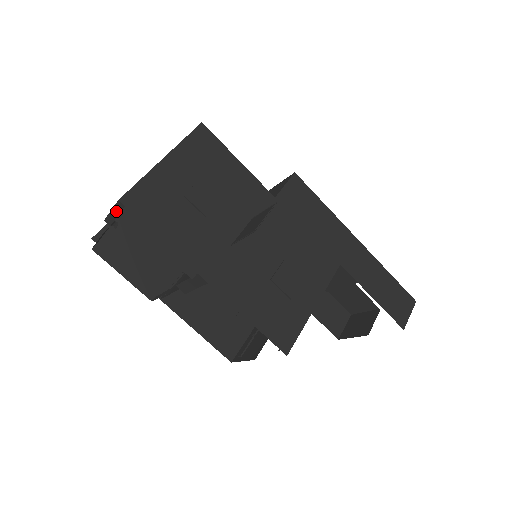
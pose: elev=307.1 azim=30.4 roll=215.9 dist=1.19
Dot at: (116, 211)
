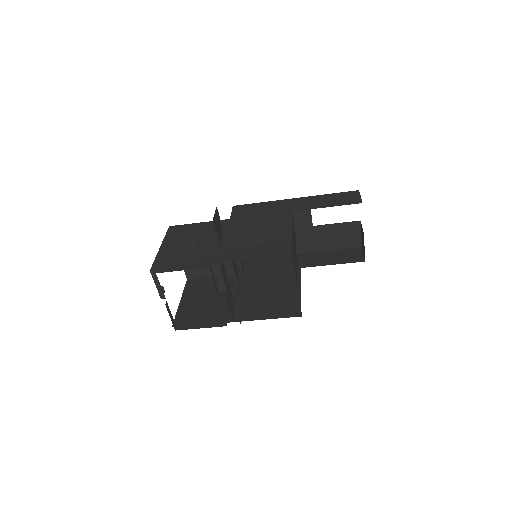
Dot at: (156, 281)
